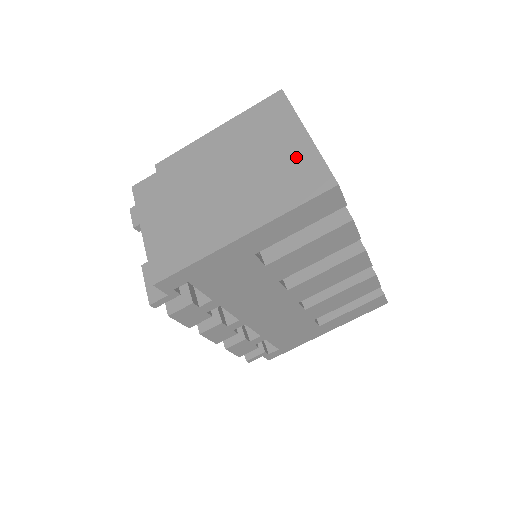
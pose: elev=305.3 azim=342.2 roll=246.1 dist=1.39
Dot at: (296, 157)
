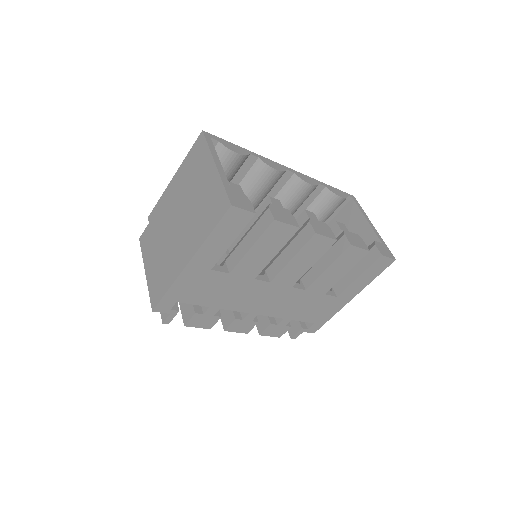
Dot at: (210, 189)
